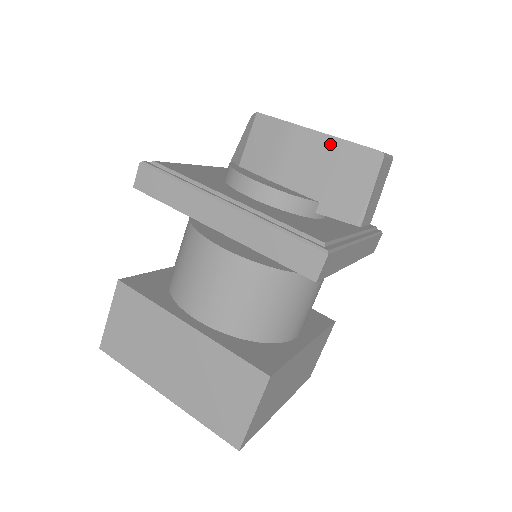
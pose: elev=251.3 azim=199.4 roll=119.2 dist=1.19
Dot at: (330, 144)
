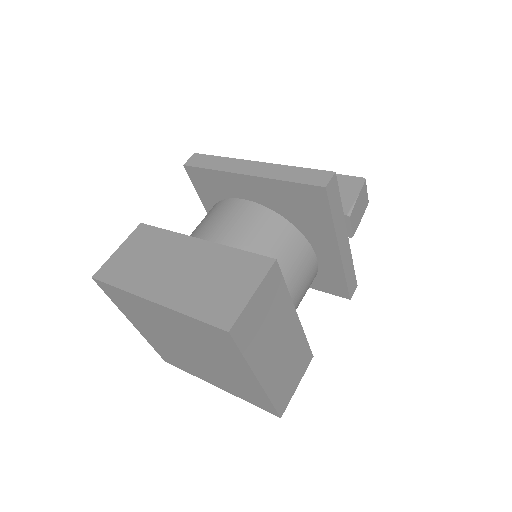
Dot at: occluded
